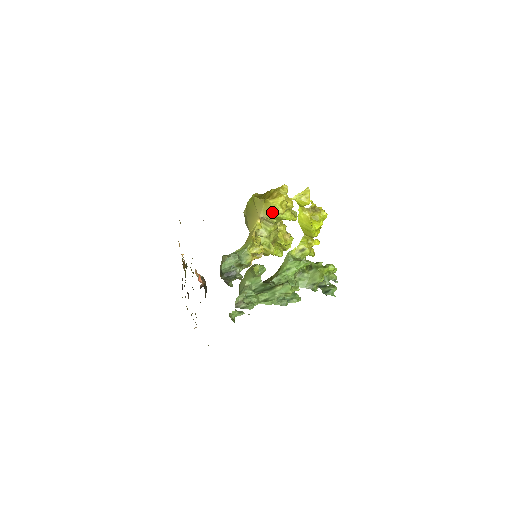
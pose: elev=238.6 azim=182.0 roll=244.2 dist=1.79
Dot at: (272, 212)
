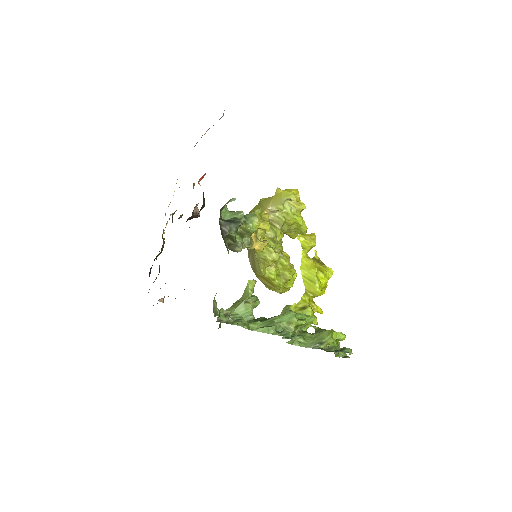
Dot at: (284, 199)
